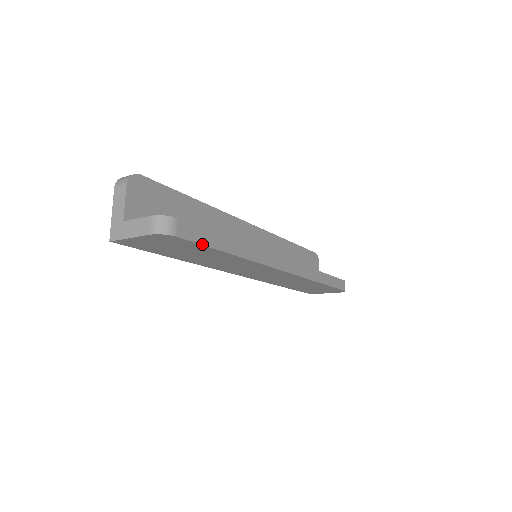
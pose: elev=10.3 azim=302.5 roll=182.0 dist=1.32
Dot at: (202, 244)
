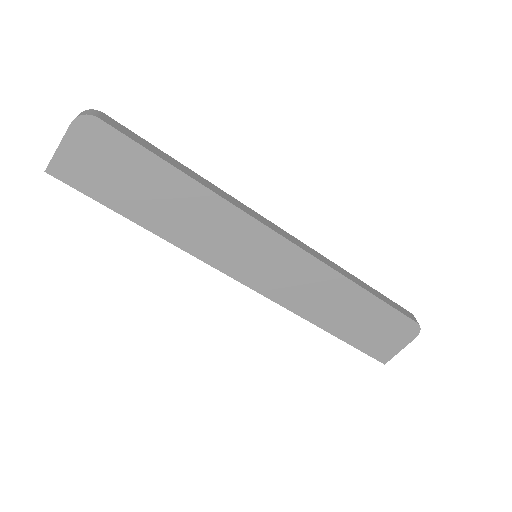
Dot at: (137, 143)
